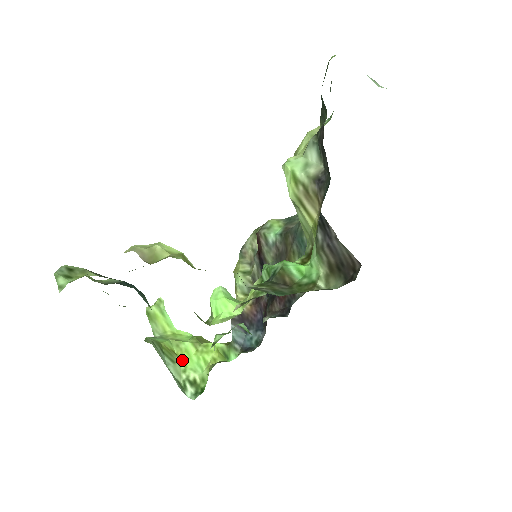
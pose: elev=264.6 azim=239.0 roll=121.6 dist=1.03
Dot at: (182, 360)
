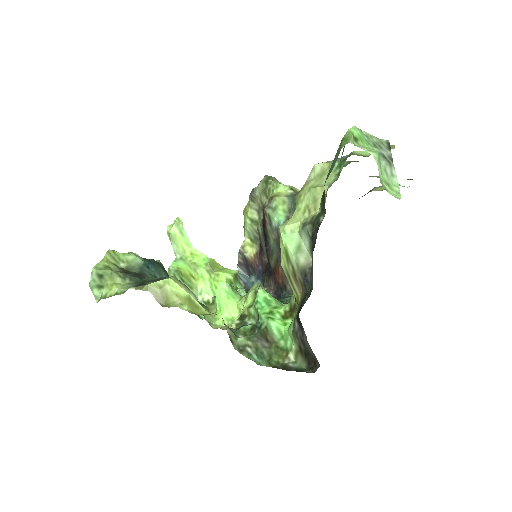
Dot at: (198, 284)
